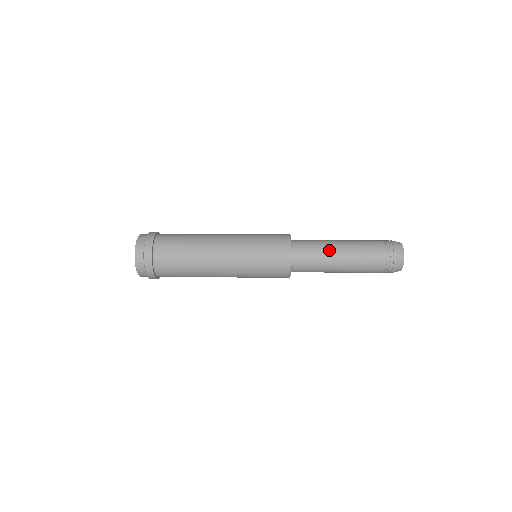
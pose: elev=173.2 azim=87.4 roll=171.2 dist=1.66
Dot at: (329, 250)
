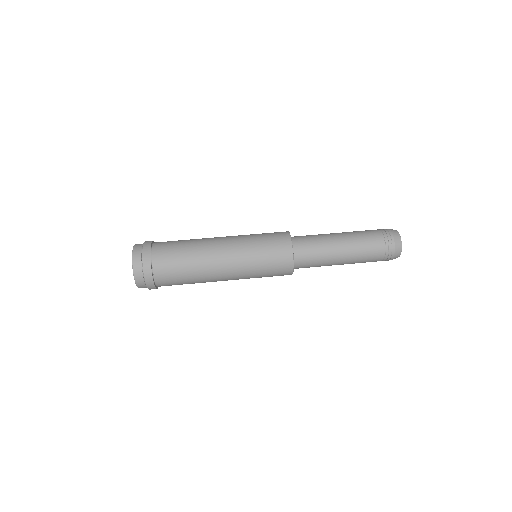
Dot at: (329, 244)
